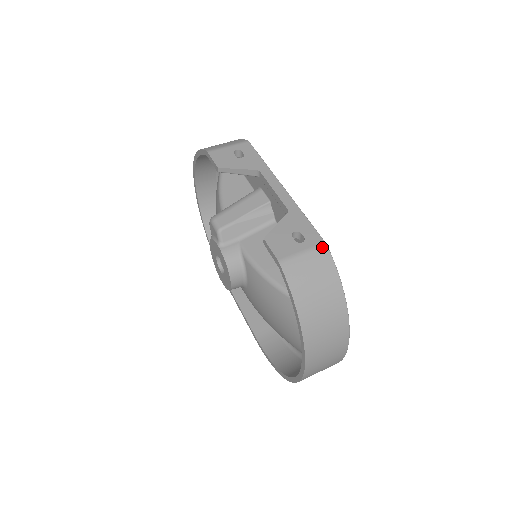
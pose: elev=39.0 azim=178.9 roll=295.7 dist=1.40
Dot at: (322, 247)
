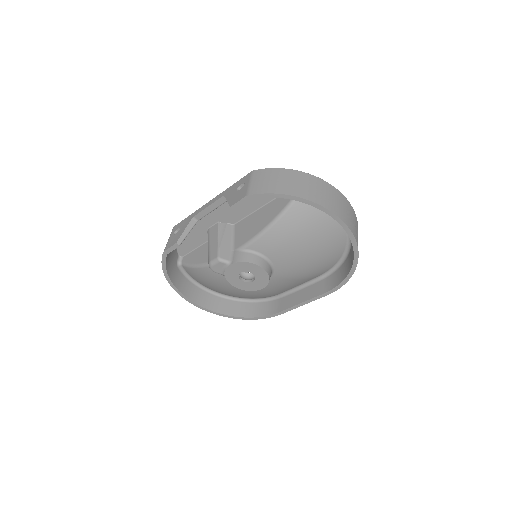
Dot at: (253, 173)
